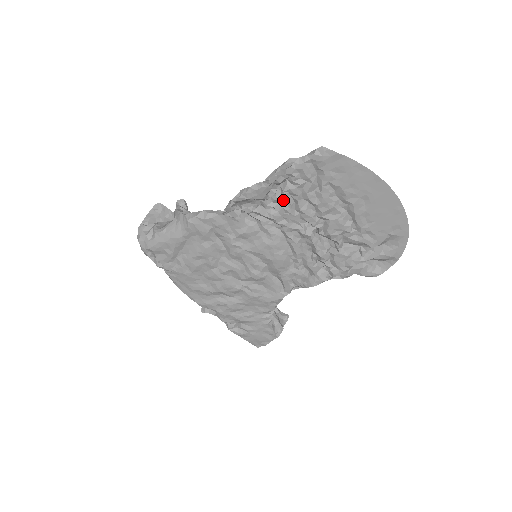
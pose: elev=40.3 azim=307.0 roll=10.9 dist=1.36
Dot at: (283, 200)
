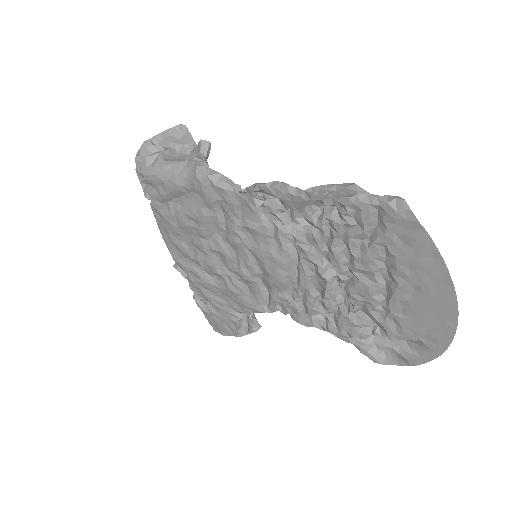
Dot at: (317, 226)
